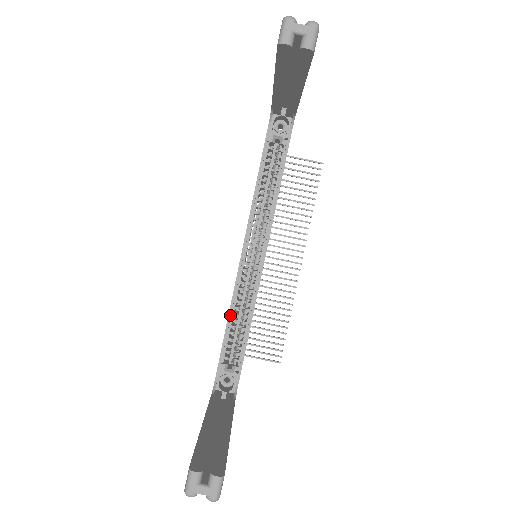
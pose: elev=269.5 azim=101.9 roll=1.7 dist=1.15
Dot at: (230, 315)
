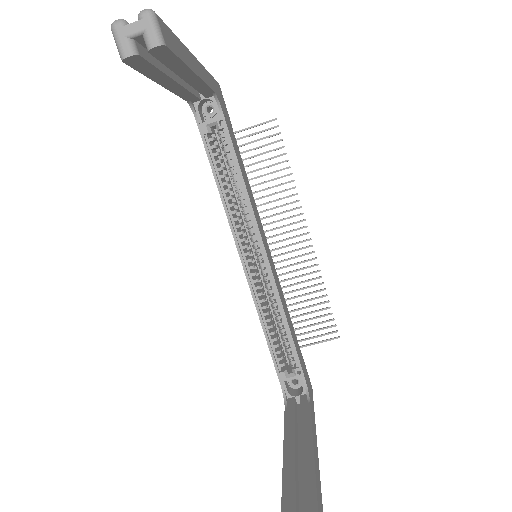
Dot at: (263, 324)
